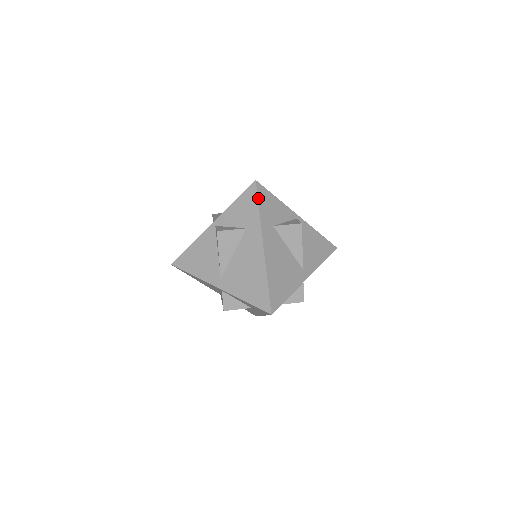
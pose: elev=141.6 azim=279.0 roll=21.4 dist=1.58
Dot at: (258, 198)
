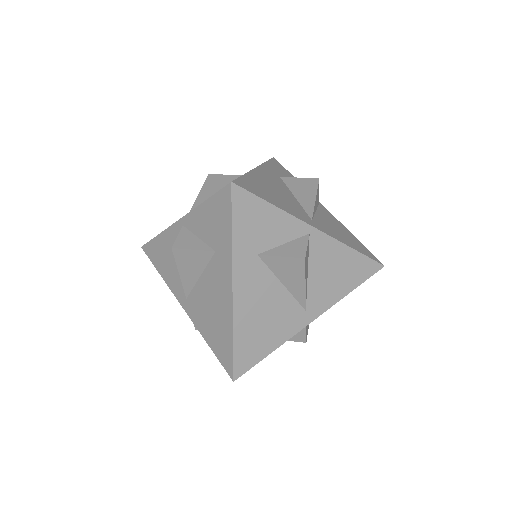
Dot at: (270, 160)
